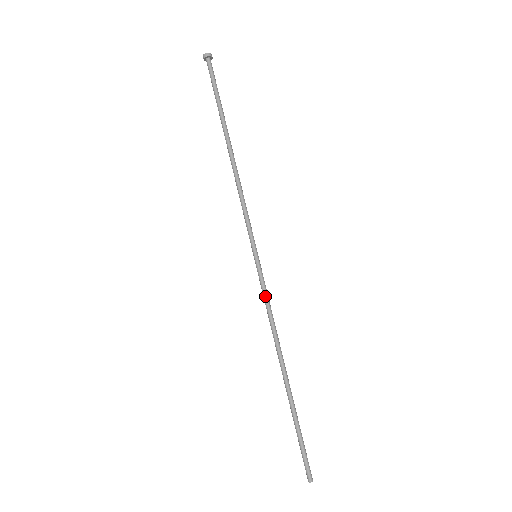
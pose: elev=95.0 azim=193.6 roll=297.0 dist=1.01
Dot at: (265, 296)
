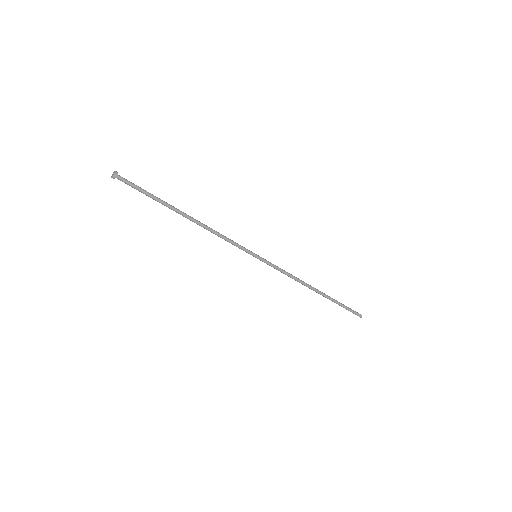
Dot at: occluded
